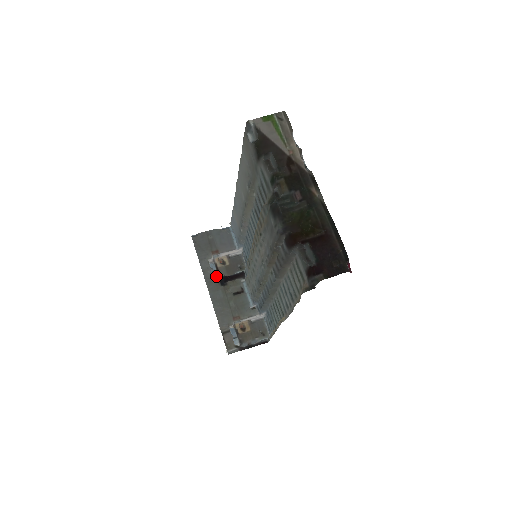
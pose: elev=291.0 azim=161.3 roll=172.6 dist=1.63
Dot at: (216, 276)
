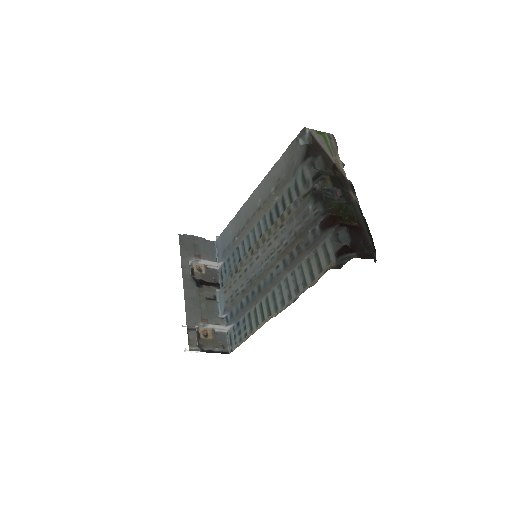
Dot at: occluded
